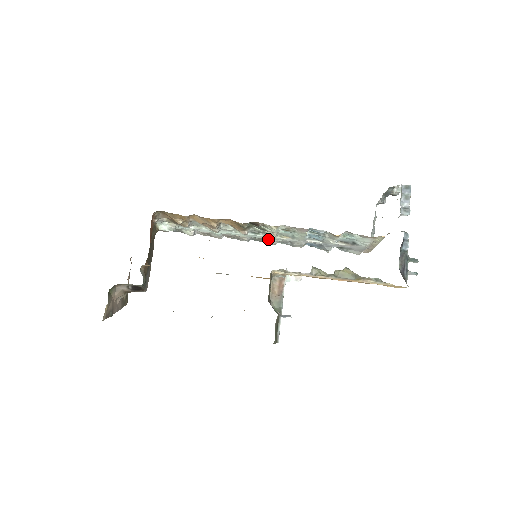
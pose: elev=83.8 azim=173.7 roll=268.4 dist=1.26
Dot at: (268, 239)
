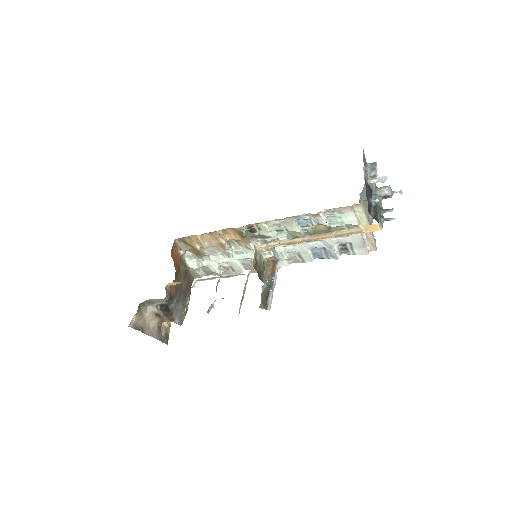
Dot at: occluded
